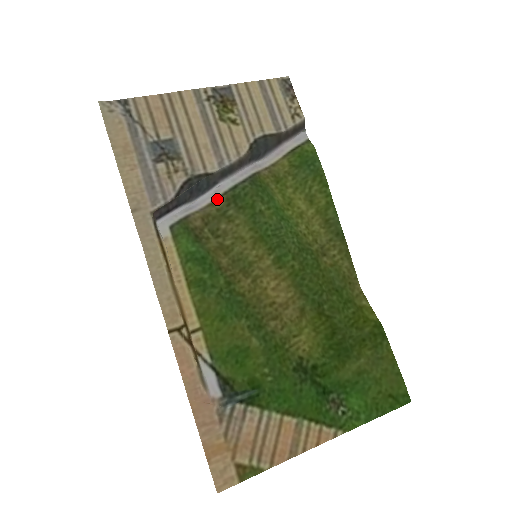
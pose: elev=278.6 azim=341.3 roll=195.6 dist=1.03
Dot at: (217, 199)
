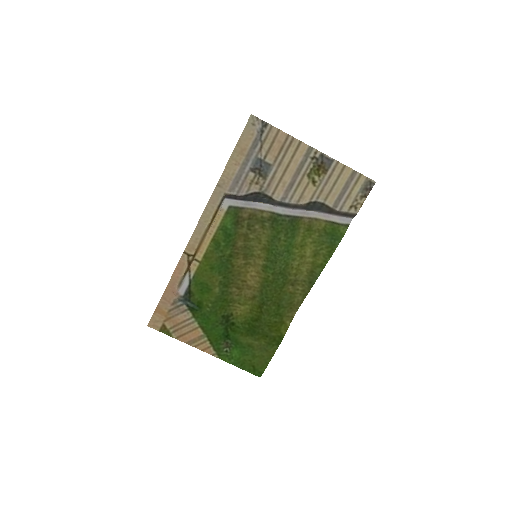
Dot at: (267, 211)
